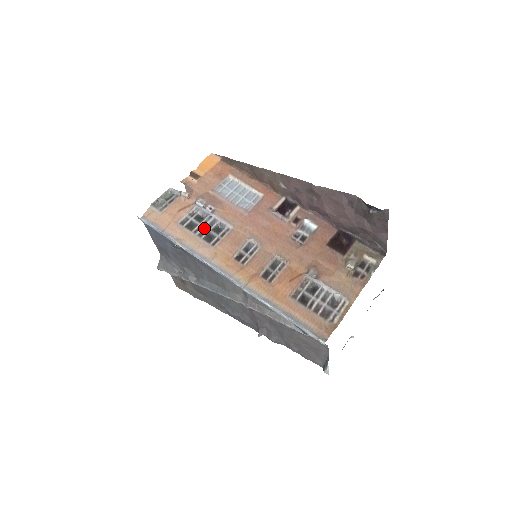
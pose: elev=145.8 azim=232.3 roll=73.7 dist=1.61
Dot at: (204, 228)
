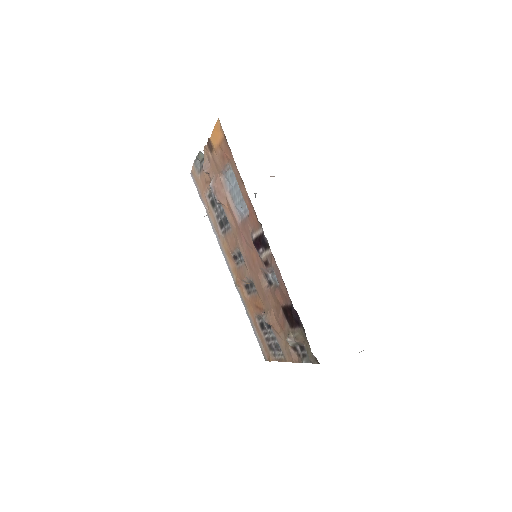
Dot at: (219, 212)
